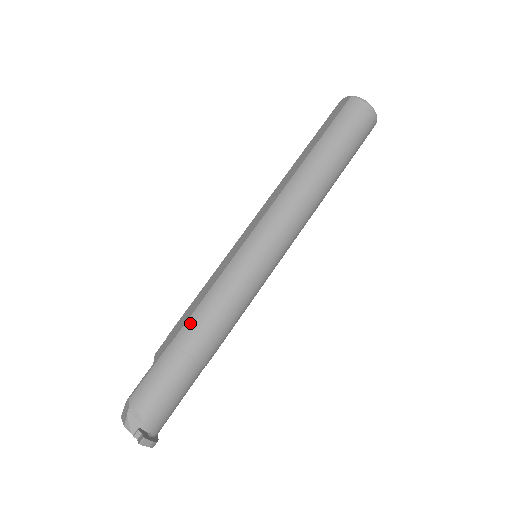
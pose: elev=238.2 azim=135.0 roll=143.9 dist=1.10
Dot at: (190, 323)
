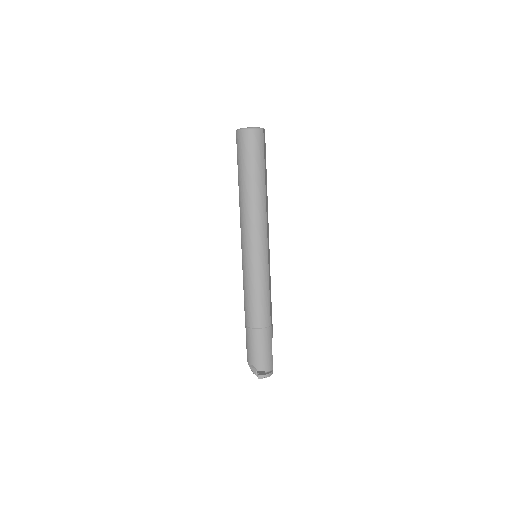
Dot at: (245, 312)
